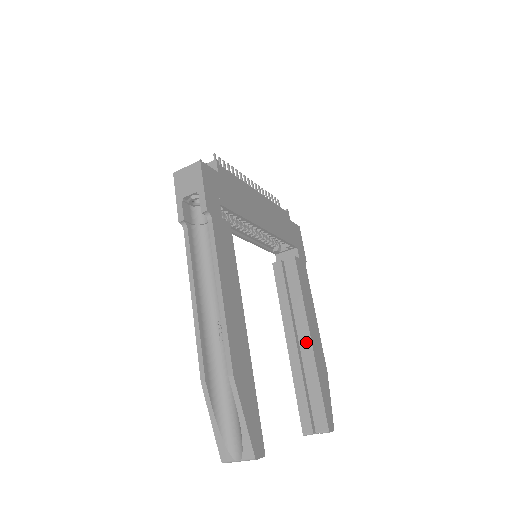
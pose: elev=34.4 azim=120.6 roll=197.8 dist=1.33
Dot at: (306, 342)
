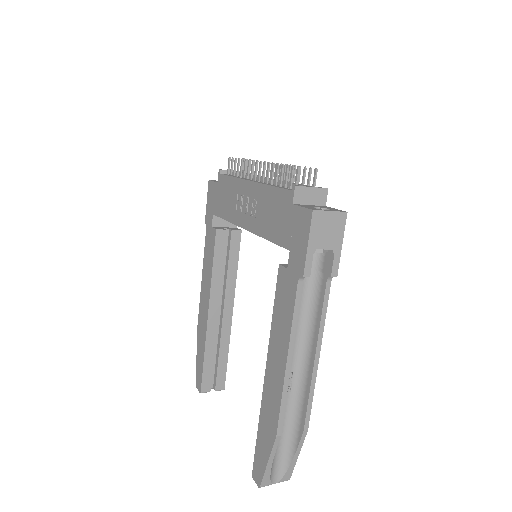
Dot at: (228, 316)
